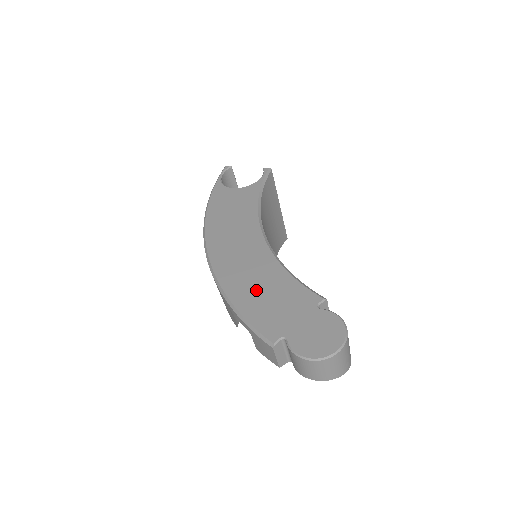
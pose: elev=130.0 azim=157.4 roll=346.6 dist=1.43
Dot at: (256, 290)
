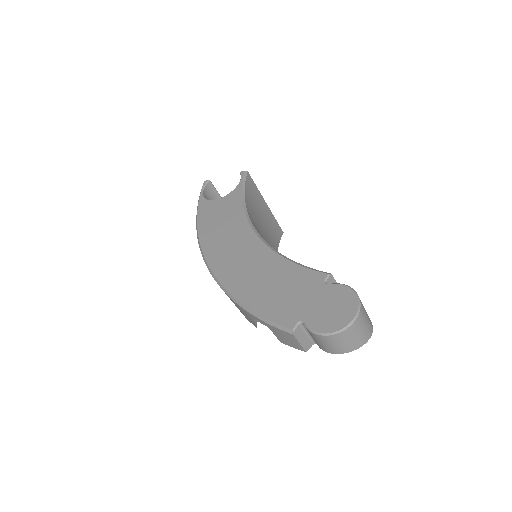
Dot at: (263, 286)
